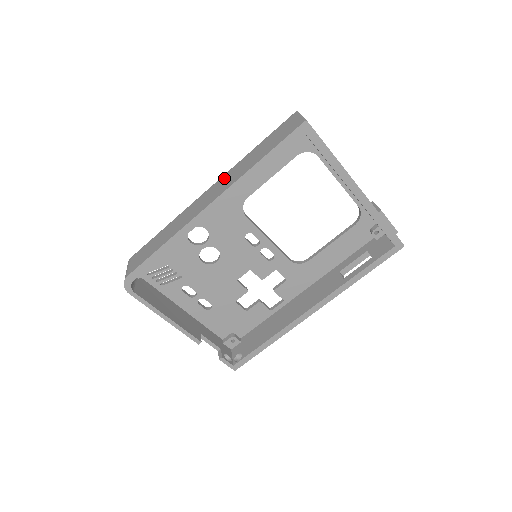
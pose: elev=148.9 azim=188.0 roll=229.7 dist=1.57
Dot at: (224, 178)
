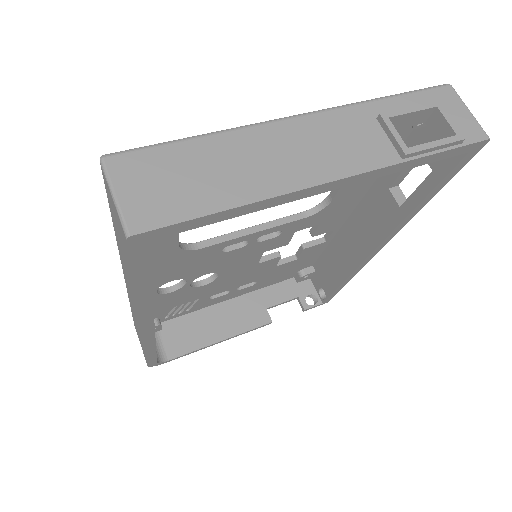
Dot at: occluded
